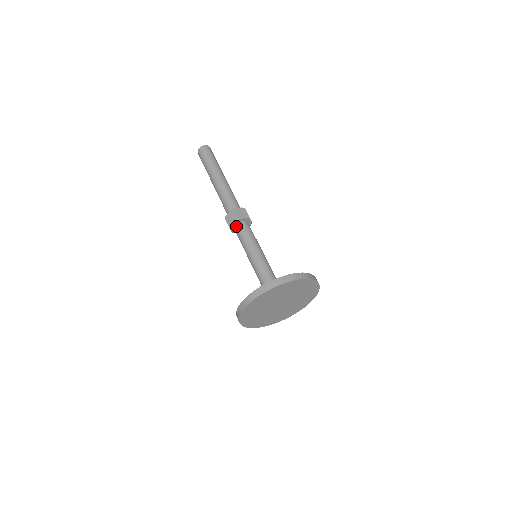
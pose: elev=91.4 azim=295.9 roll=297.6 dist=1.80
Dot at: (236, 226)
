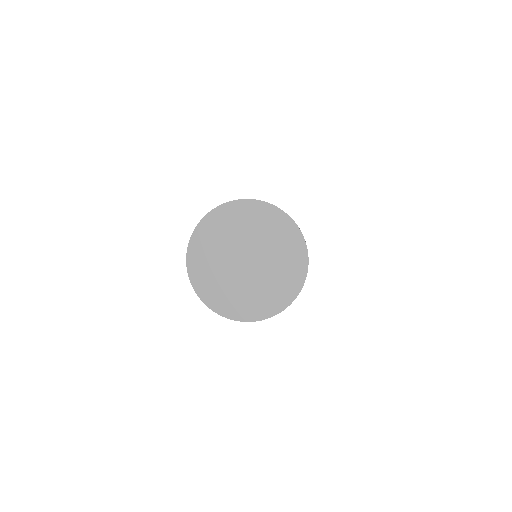
Dot at: occluded
